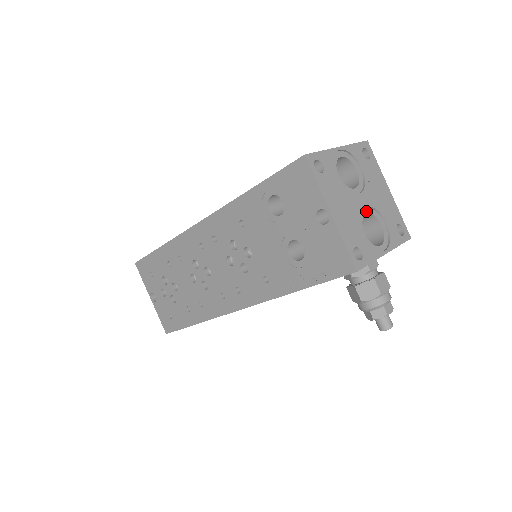
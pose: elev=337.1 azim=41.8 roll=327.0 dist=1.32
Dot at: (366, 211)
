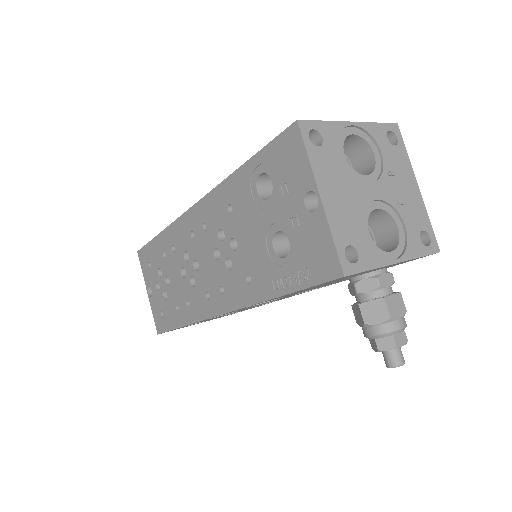
Dot at: (377, 206)
